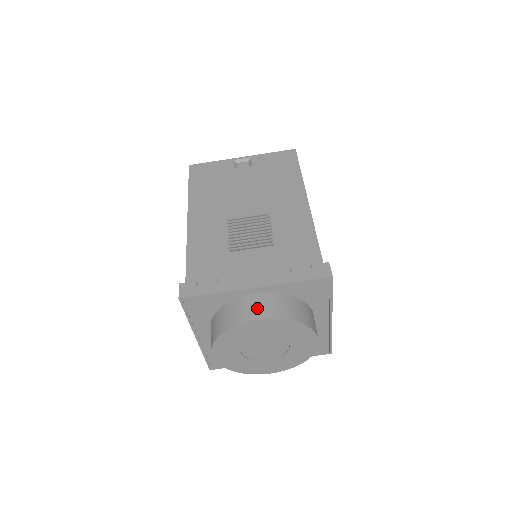
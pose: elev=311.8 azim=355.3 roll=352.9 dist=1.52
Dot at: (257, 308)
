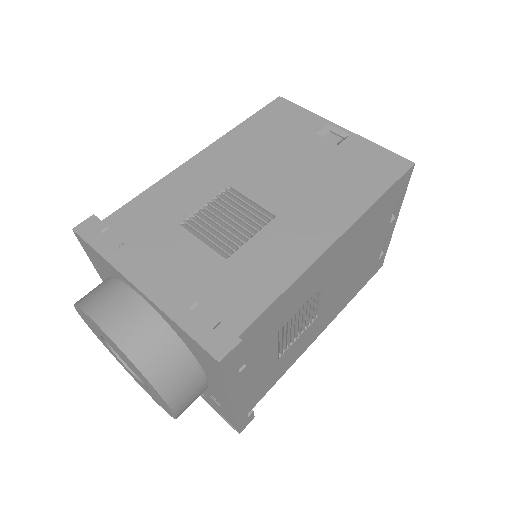
Dot at: (116, 313)
